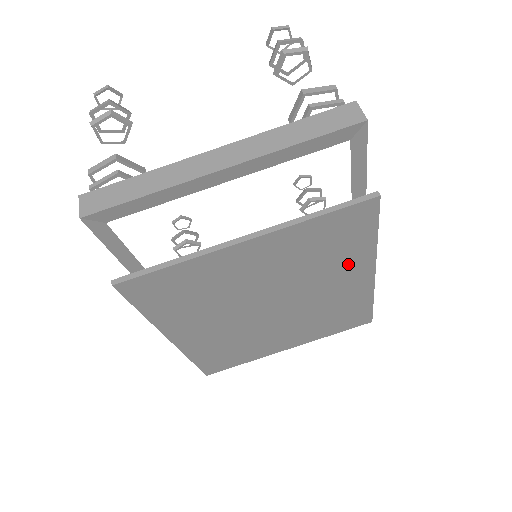
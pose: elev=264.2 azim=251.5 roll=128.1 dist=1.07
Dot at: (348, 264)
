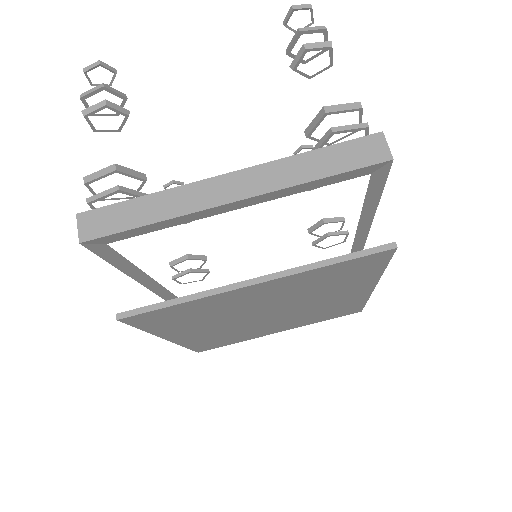
Dot at: (351, 286)
